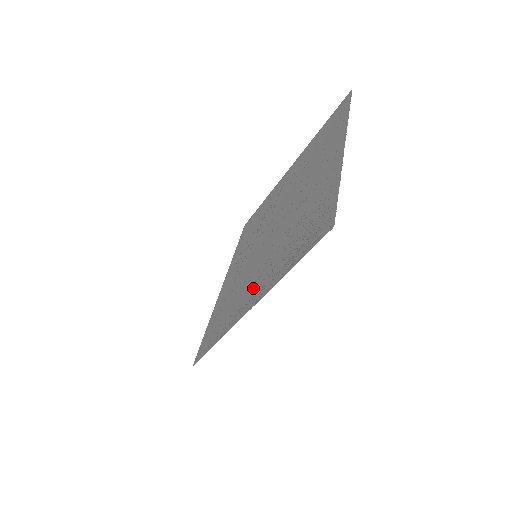
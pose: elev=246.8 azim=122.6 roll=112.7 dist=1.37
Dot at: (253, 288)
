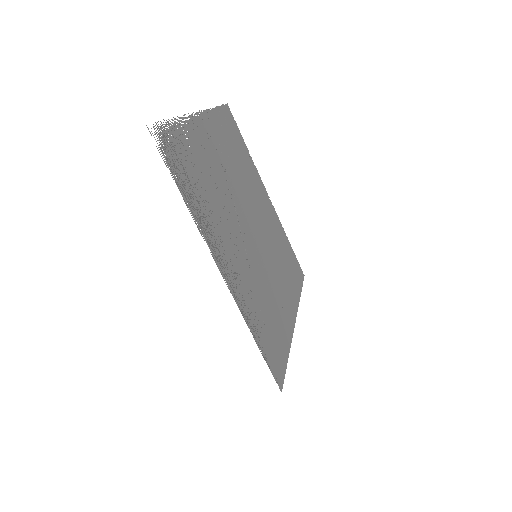
Dot at: (231, 262)
